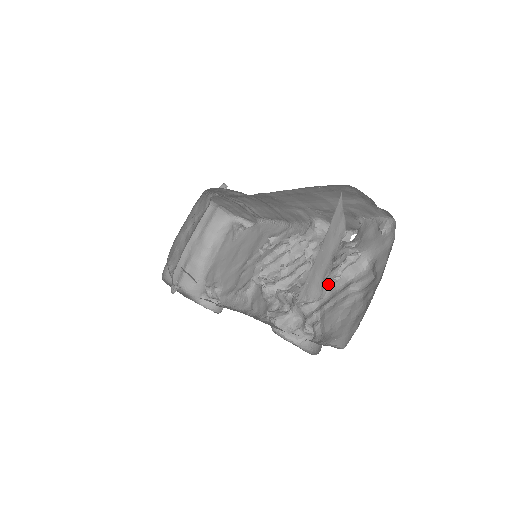
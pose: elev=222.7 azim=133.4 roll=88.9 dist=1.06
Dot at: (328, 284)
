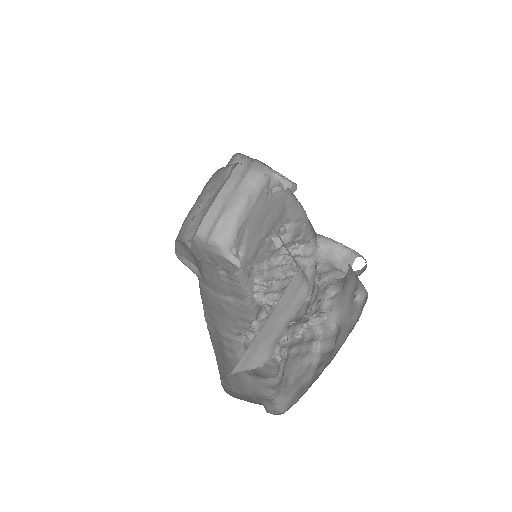
Dot at: (291, 337)
